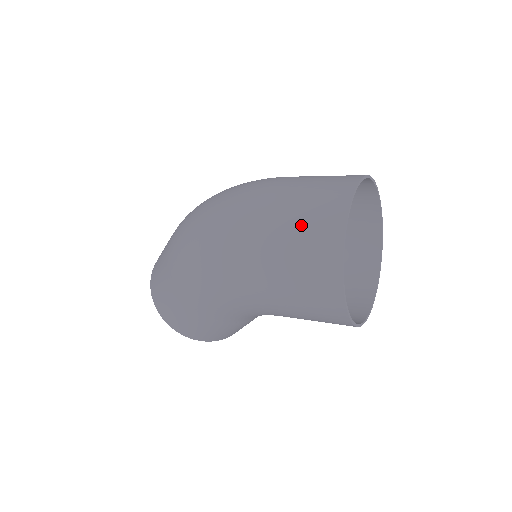
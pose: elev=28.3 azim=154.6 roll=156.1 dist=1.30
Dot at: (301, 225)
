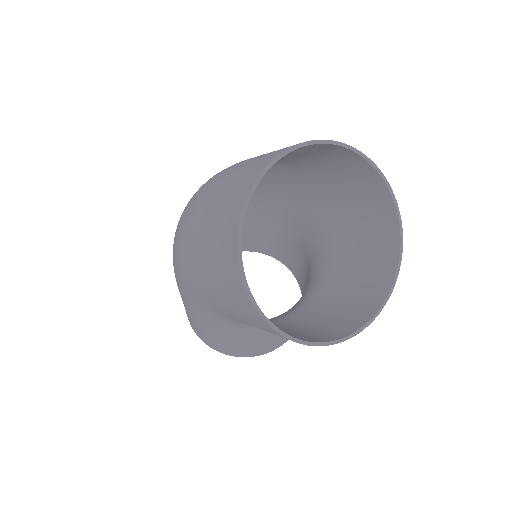
Dot at: (222, 198)
